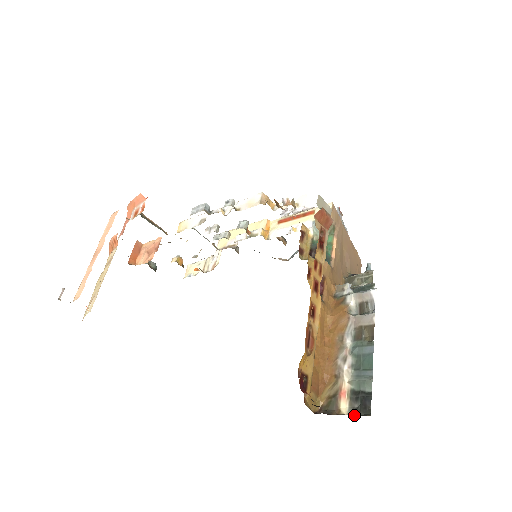
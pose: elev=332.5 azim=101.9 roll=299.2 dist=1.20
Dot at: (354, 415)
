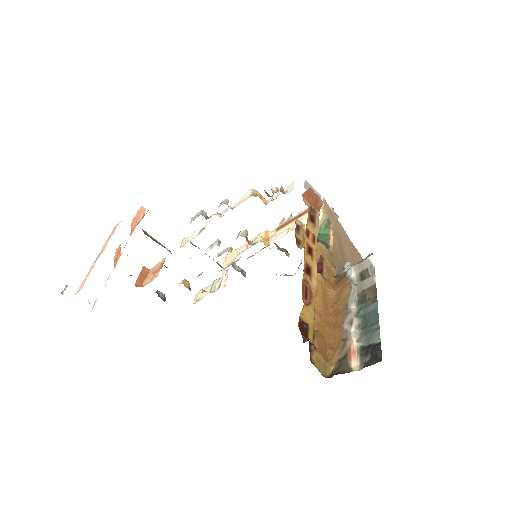
Dot at: occluded
